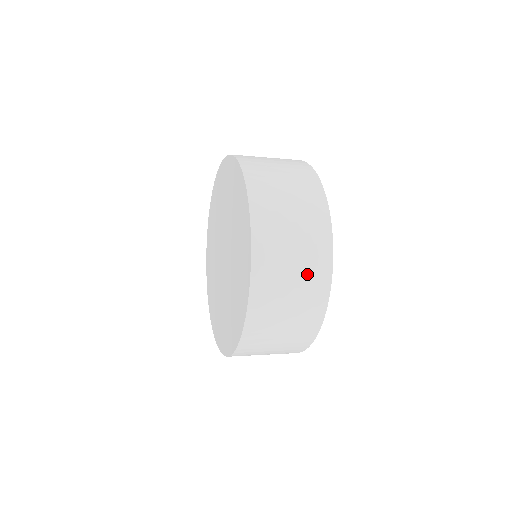
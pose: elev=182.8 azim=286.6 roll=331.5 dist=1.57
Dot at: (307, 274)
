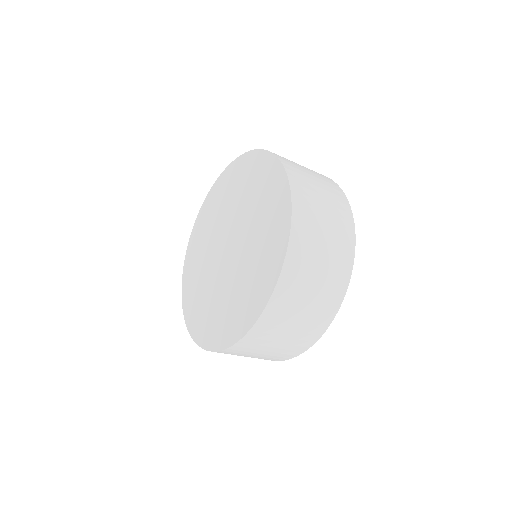
Dot at: (309, 322)
